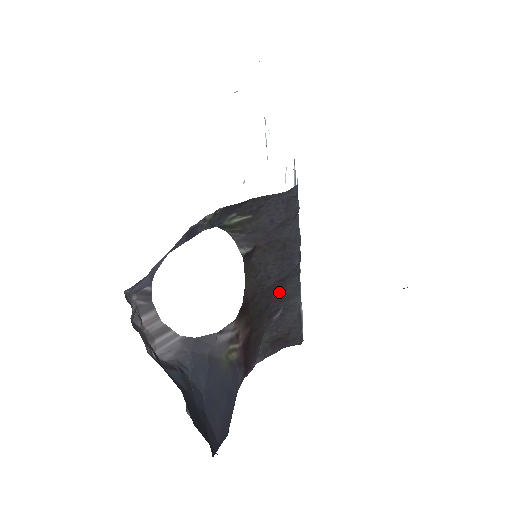
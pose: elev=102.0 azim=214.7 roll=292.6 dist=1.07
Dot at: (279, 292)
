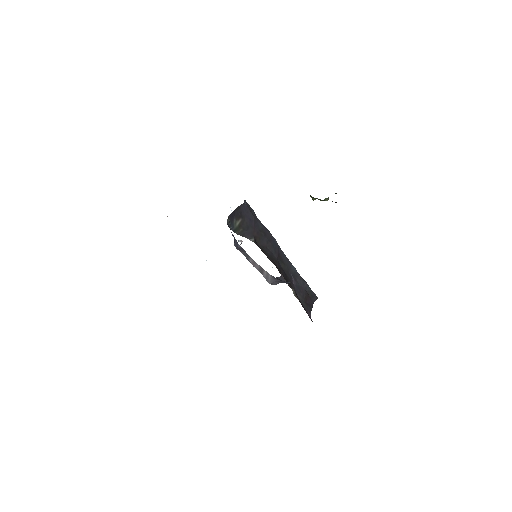
Dot at: (283, 264)
